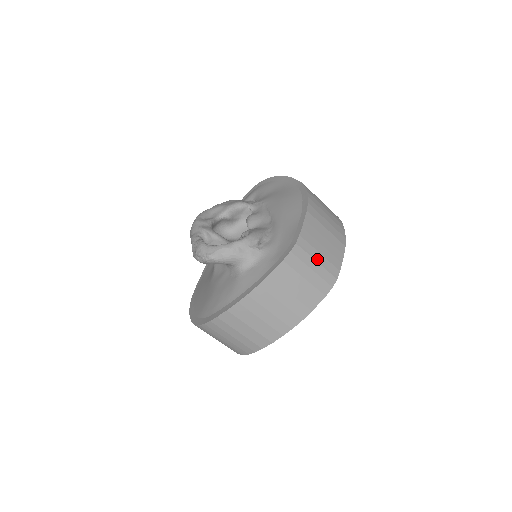
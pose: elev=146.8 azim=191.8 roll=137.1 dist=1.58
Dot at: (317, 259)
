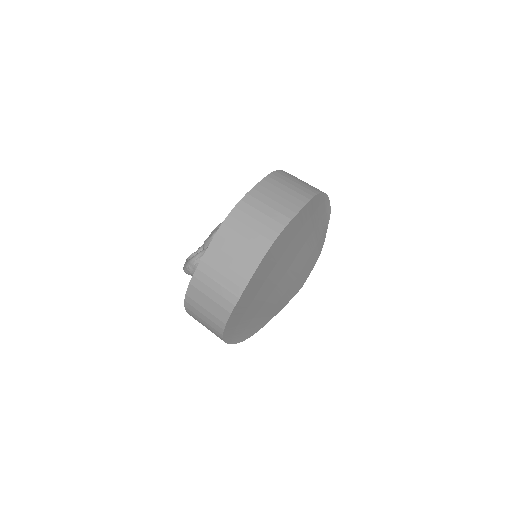
Dot at: (218, 280)
